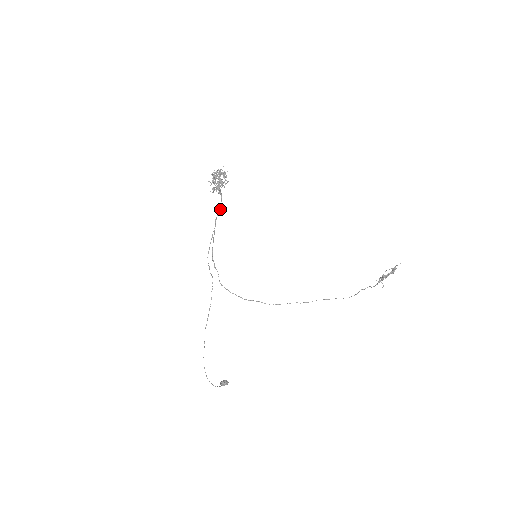
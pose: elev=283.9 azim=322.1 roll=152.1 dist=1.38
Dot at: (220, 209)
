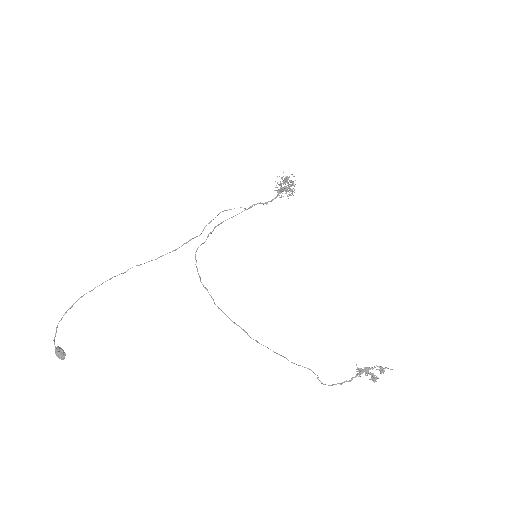
Dot at: (266, 203)
